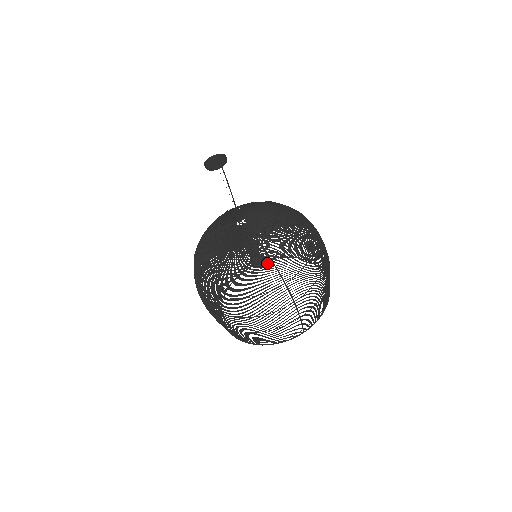
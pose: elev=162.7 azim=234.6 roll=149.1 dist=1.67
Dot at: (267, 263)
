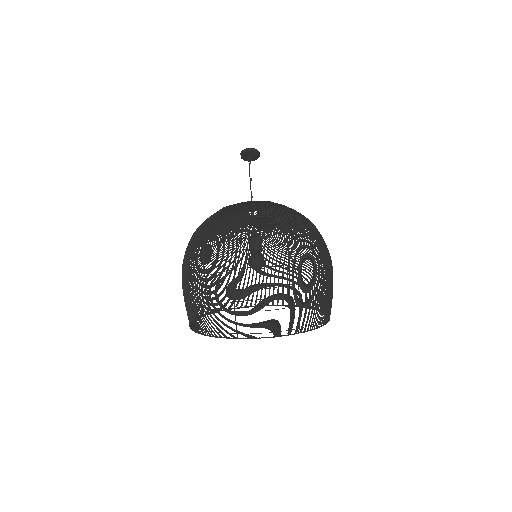
Dot at: occluded
